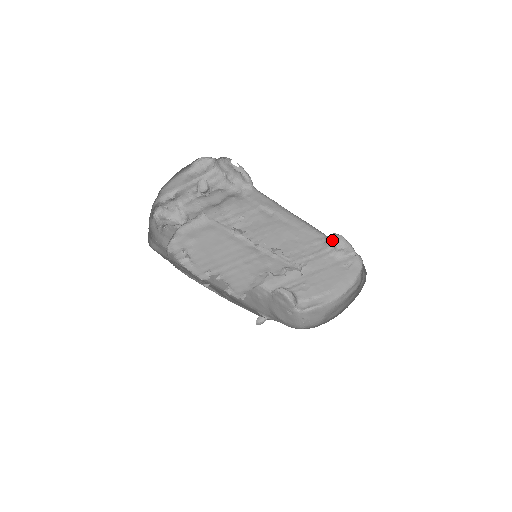
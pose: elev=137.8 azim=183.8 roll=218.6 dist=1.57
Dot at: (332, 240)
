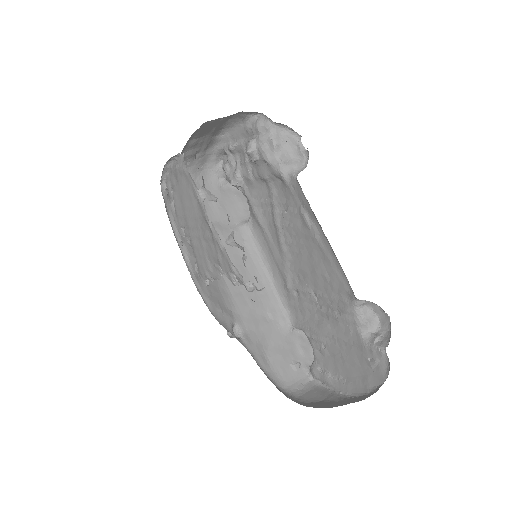
Dot at: (376, 314)
